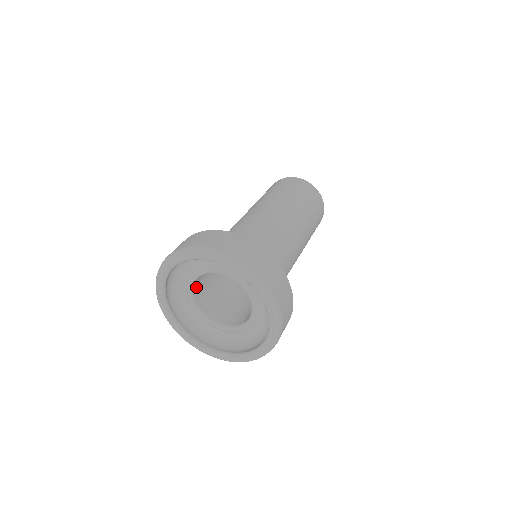
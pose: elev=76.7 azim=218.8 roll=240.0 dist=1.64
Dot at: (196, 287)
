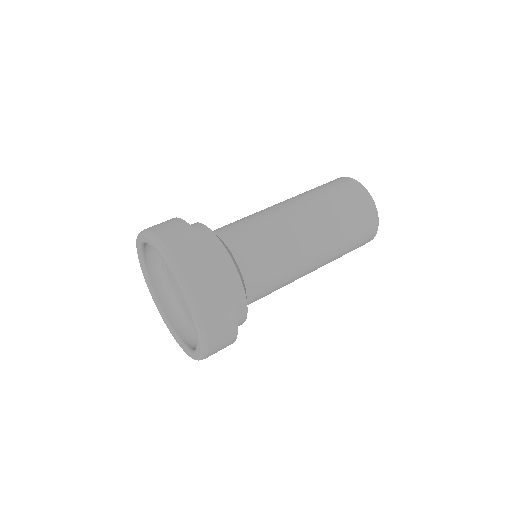
Dot at: occluded
